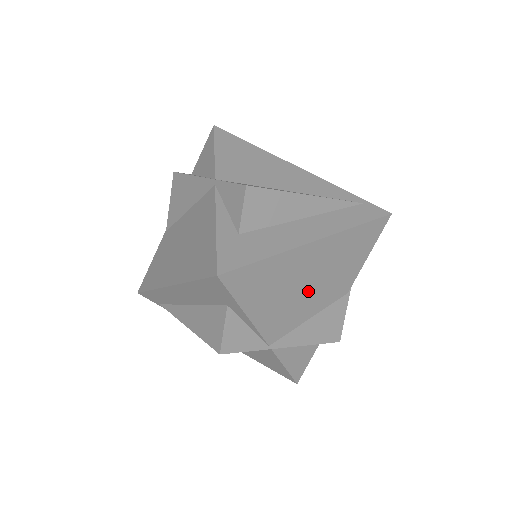
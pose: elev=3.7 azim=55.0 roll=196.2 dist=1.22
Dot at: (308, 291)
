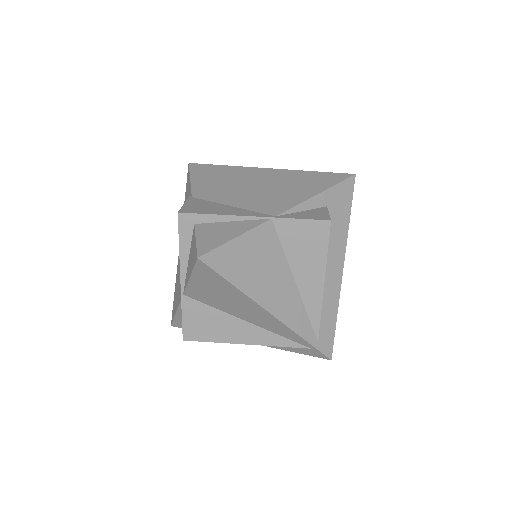
Dot at: occluded
